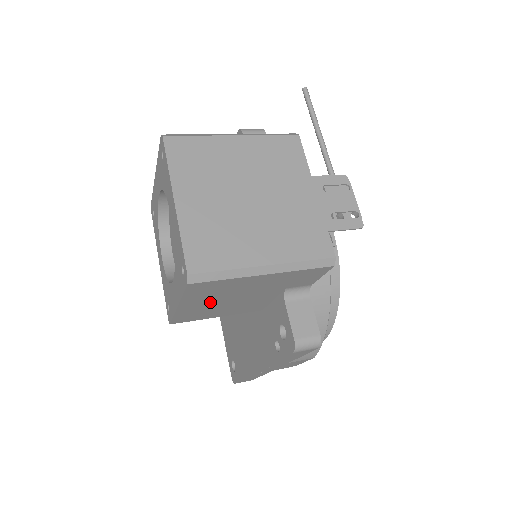
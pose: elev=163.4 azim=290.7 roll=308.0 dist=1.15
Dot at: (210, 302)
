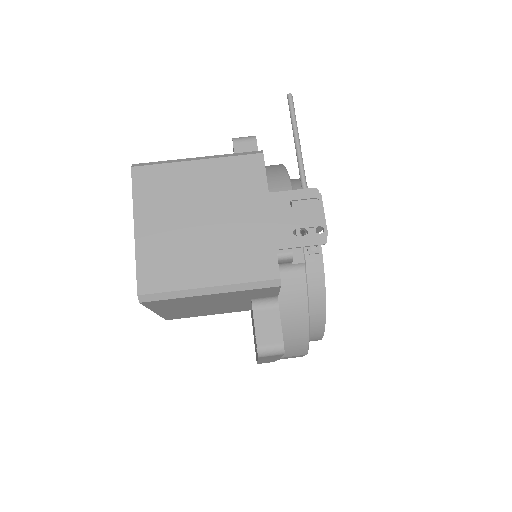
Dot at: (183, 309)
